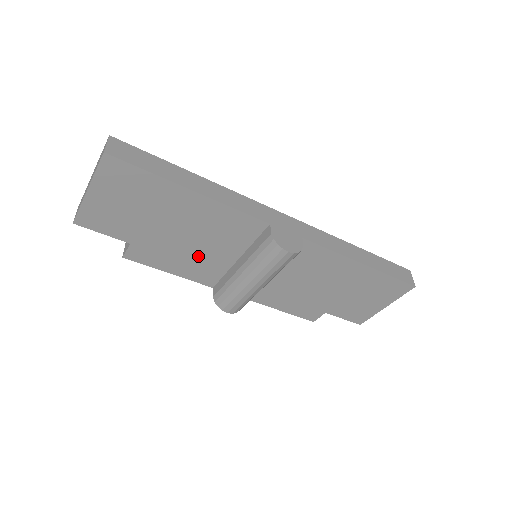
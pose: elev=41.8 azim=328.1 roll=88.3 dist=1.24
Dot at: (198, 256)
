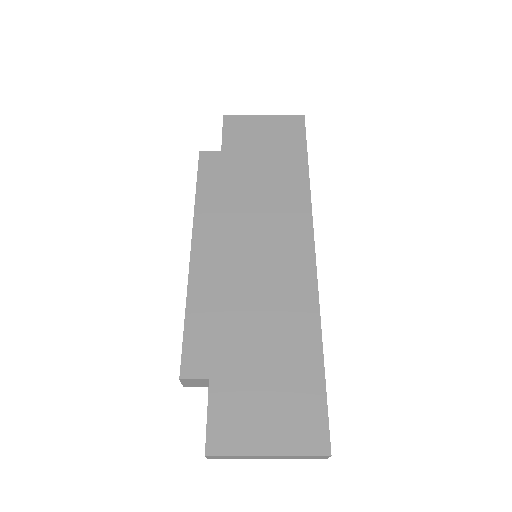
Dot at: occluded
